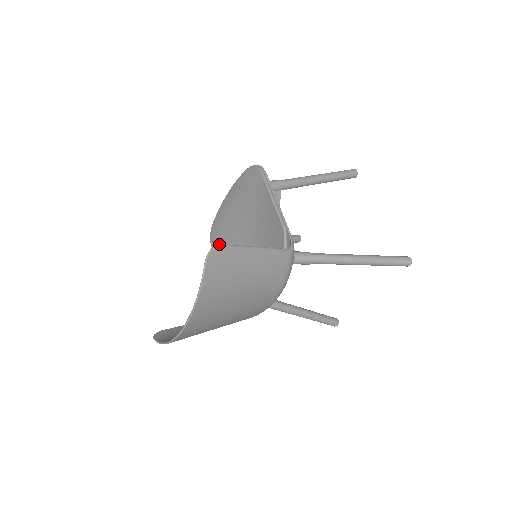
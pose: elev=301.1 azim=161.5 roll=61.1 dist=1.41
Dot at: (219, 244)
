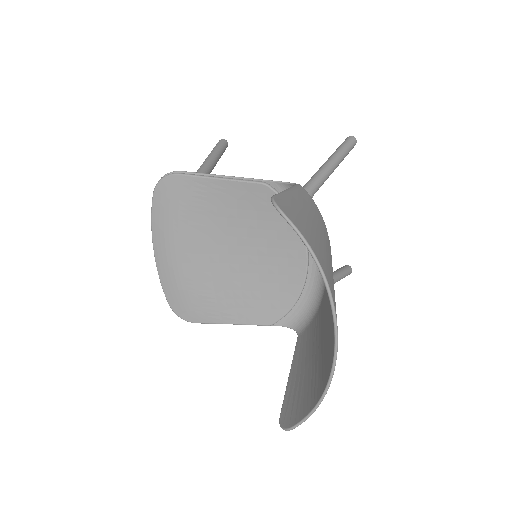
Dot at: (199, 306)
